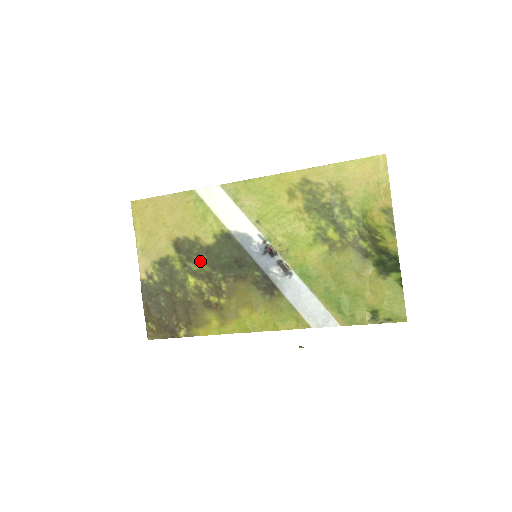
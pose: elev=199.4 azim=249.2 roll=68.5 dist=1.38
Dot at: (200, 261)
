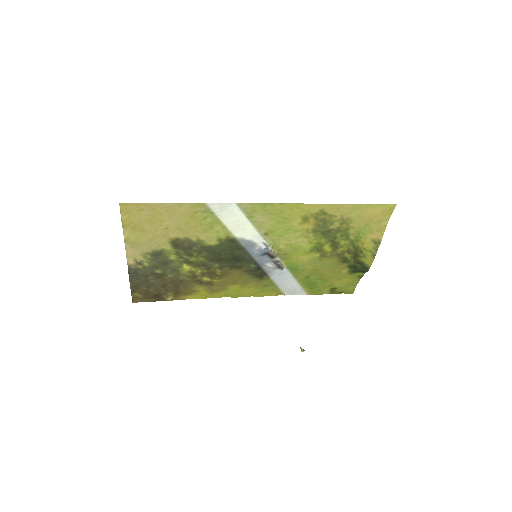
Dot at: (199, 255)
